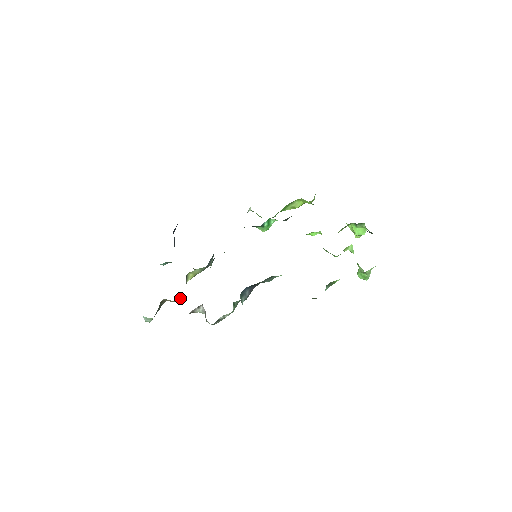
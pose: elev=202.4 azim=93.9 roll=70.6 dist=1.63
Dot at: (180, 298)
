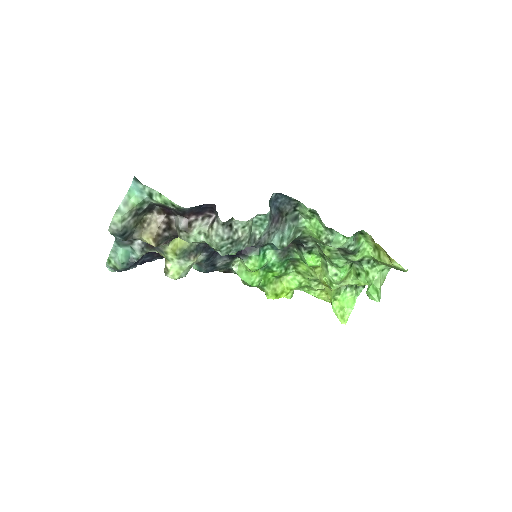
Dot at: (164, 234)
